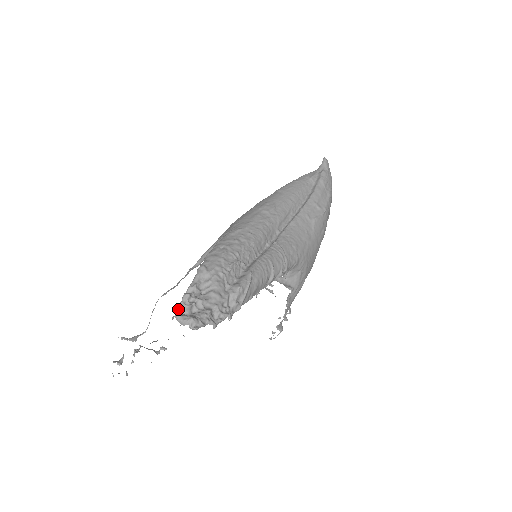
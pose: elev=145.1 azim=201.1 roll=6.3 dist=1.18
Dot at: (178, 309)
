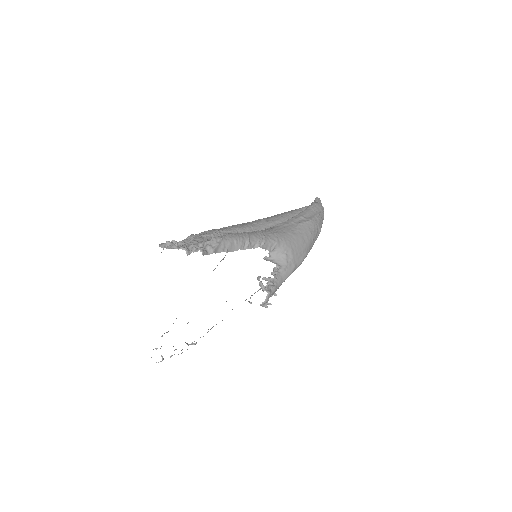
Dot at: occluded
